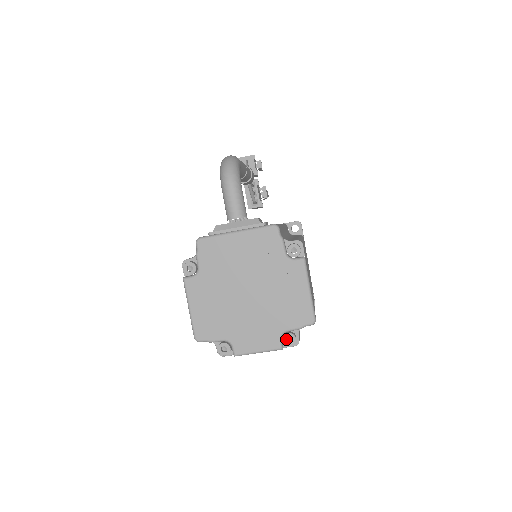
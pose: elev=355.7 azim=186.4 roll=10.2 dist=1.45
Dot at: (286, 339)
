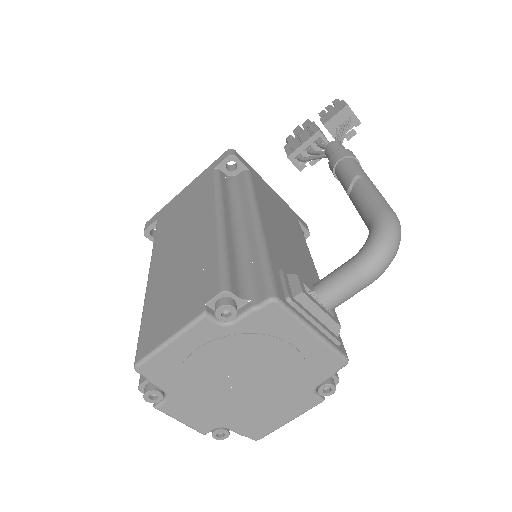
Dot at: (218, 429)
